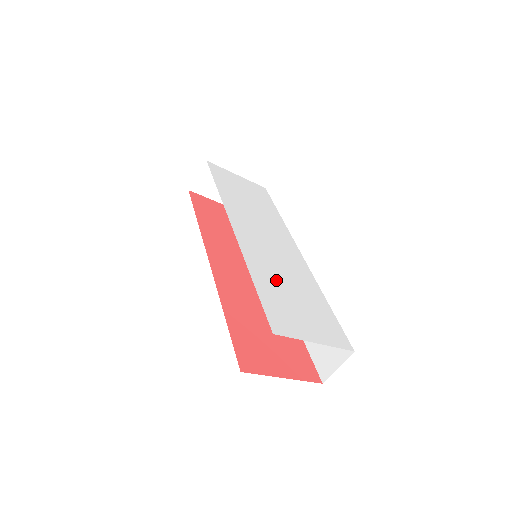
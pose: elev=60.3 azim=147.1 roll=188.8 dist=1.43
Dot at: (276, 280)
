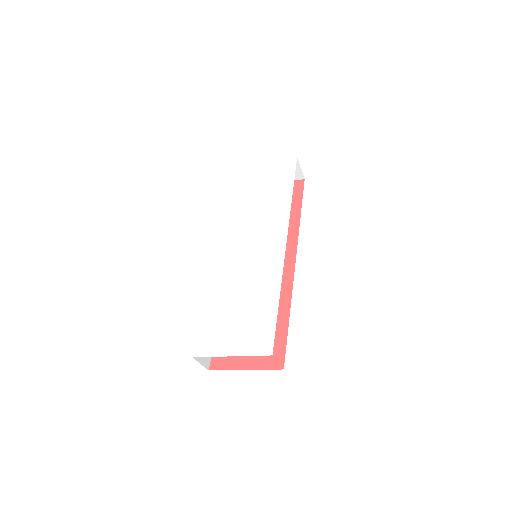
Dot at: (229, 297)
